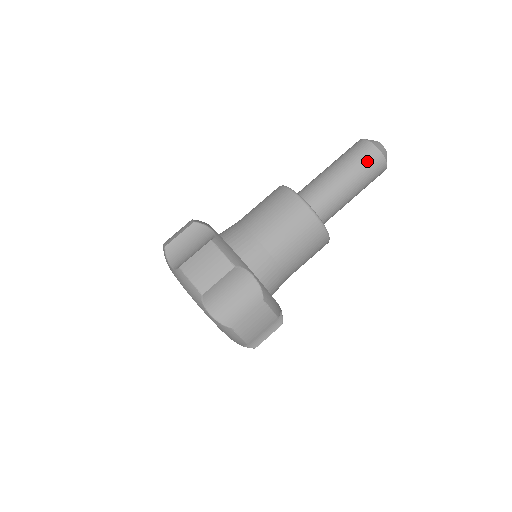
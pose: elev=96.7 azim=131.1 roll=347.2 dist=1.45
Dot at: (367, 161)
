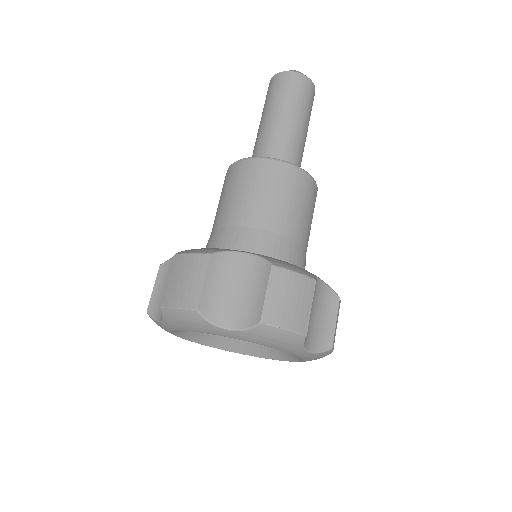
Dot at: (308, 96)
